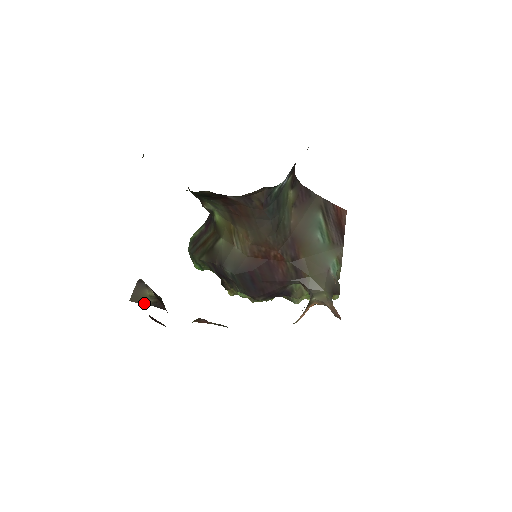
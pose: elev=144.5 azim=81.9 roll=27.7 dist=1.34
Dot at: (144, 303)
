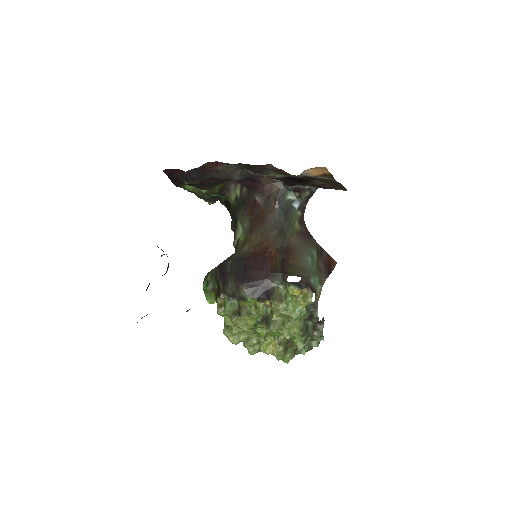
Dot at: occluded
